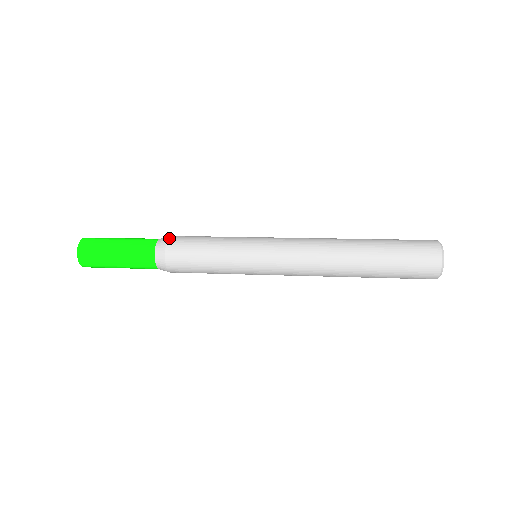
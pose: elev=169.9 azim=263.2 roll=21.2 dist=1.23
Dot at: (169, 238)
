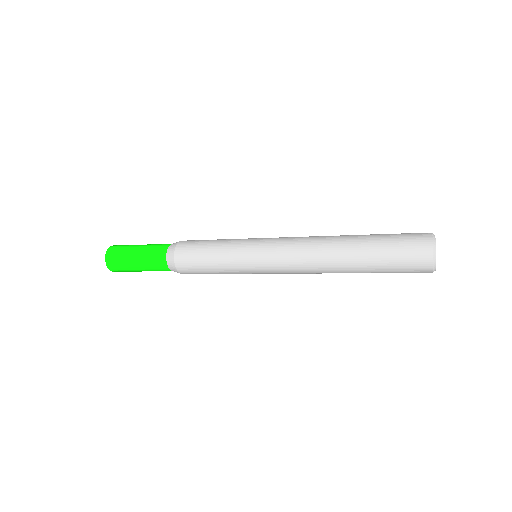
Dot at: occluded
